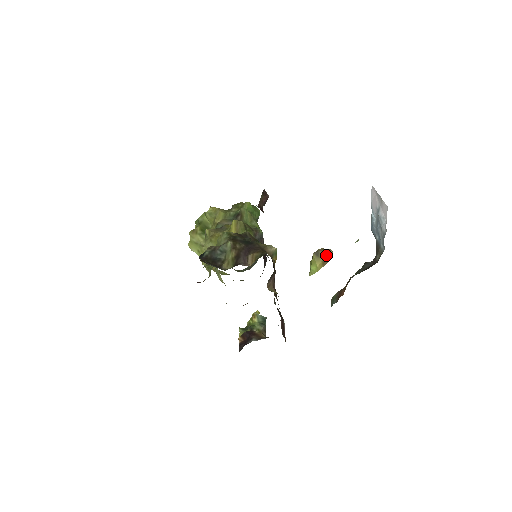
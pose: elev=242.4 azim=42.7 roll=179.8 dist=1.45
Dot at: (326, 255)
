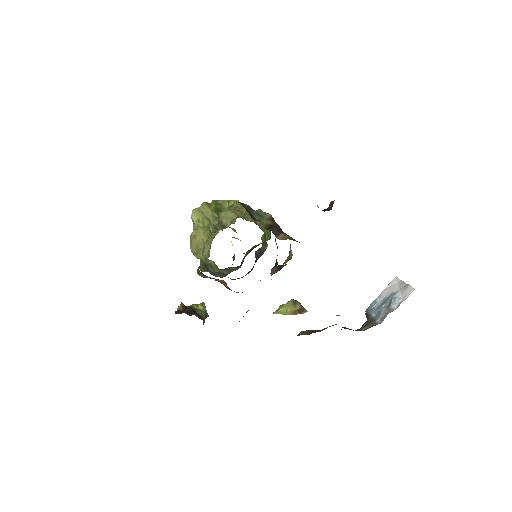
Dot at: (301, 309)
